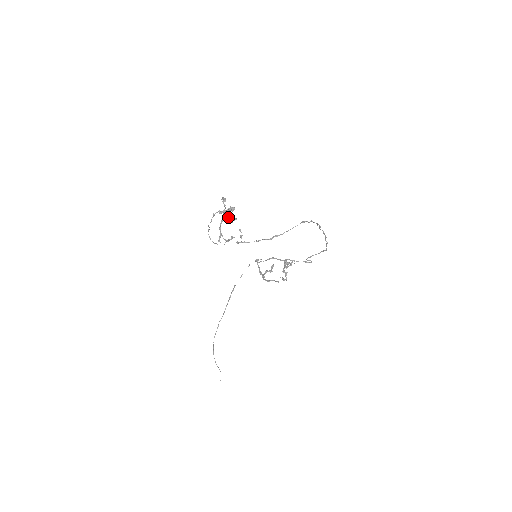
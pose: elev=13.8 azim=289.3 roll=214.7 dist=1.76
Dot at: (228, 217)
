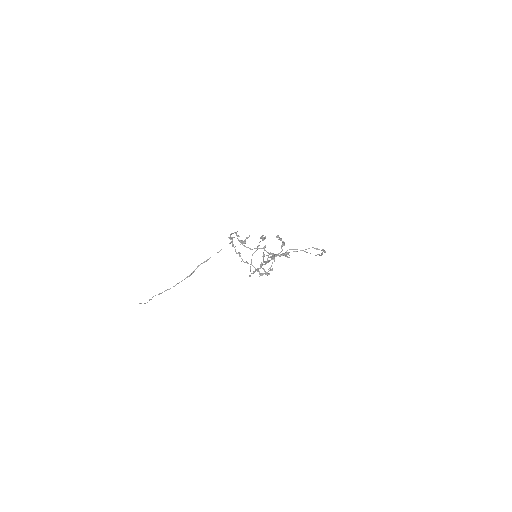
Dot at: (262, 237)
